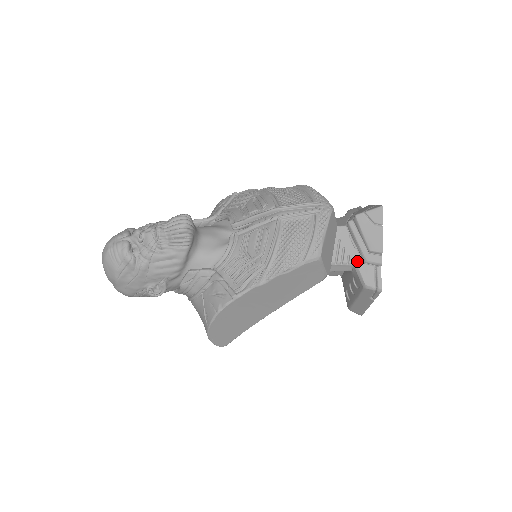
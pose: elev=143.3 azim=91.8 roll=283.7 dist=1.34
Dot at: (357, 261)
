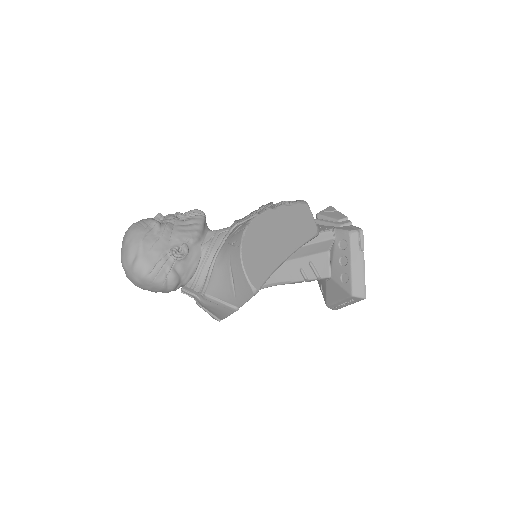
Dot at: (334, 228)
